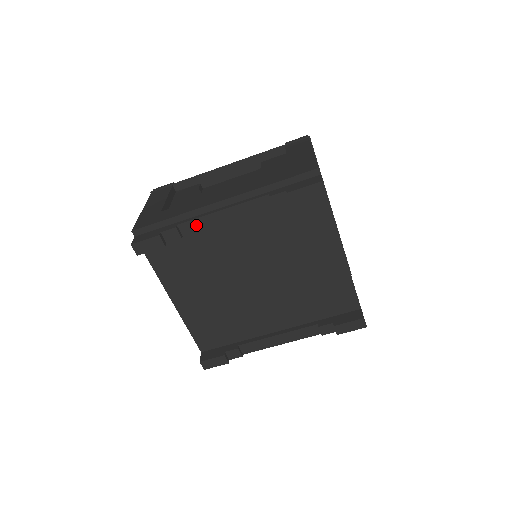
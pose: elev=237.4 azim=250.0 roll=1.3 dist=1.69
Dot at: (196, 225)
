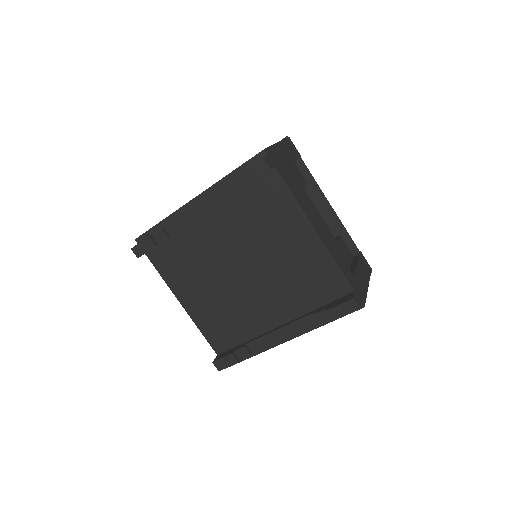
Dot at: (178, 224)
